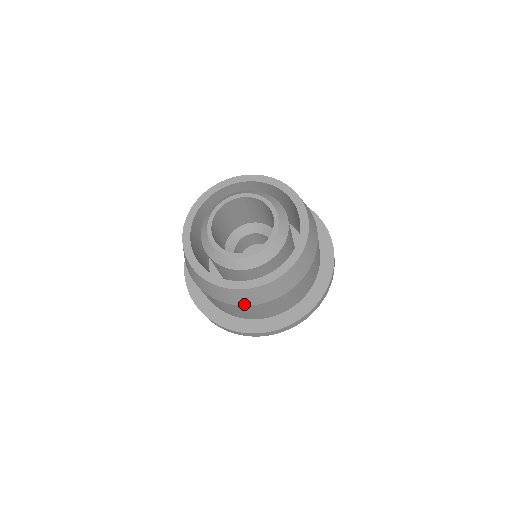
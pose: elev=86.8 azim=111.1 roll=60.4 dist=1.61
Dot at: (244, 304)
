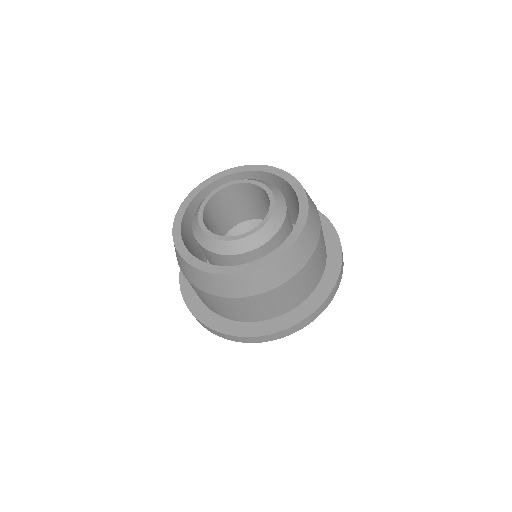
Dot at: (252, 294)
